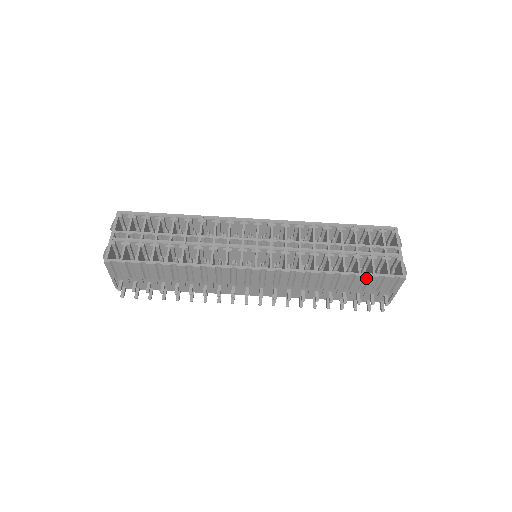
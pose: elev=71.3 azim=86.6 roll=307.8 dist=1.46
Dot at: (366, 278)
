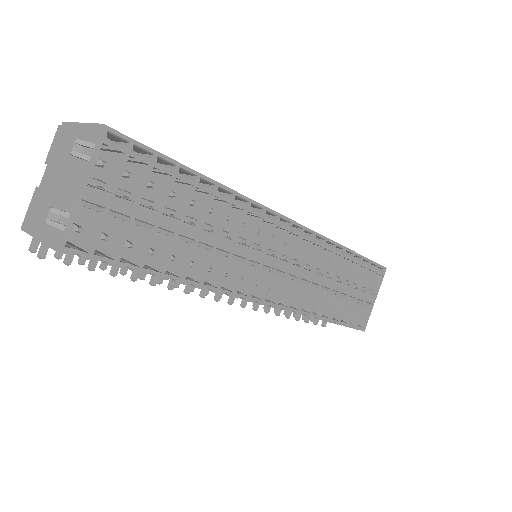
Dot at: occluded
